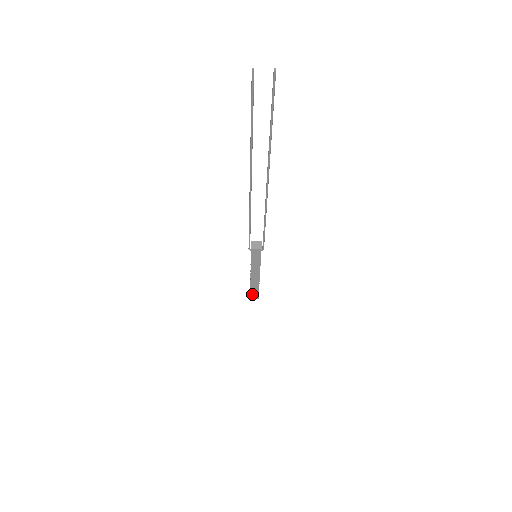
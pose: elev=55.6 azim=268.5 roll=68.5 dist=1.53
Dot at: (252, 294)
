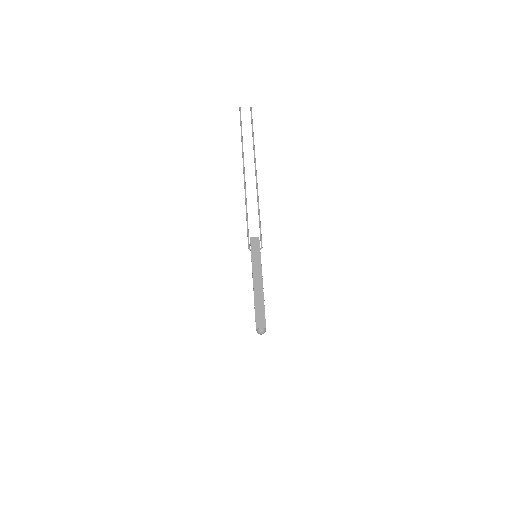
Dot at: (258, 318)
